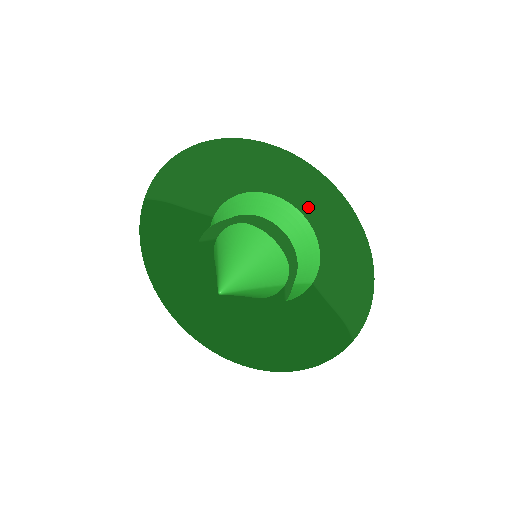
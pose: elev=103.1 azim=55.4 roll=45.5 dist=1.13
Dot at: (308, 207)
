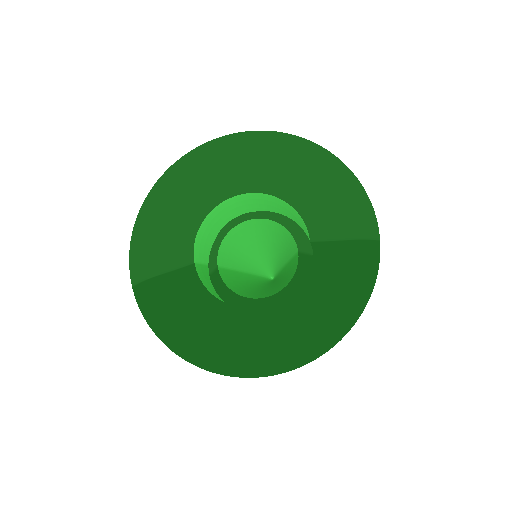
Dot at: (263, 181)
